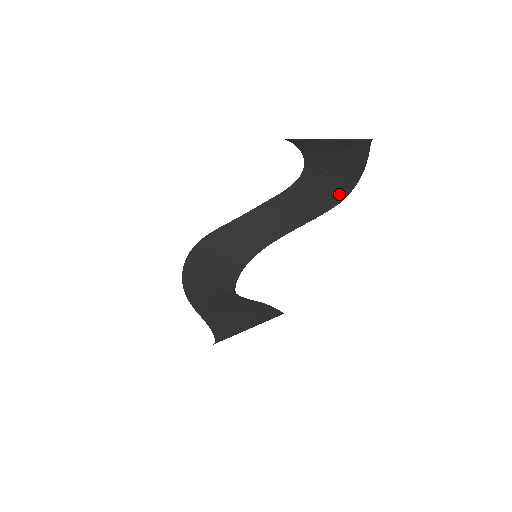
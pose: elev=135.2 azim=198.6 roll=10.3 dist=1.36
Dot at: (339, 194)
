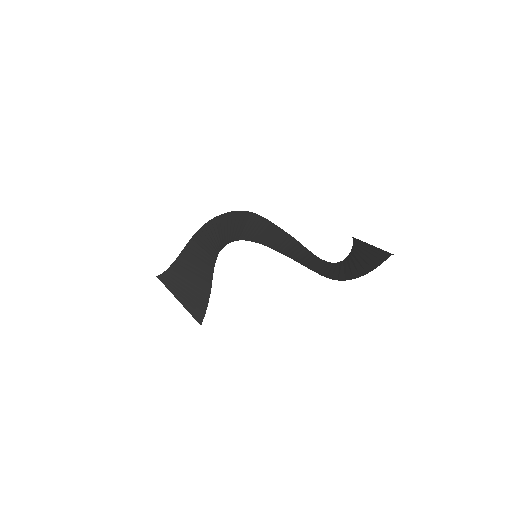
Dot at: (337, 277)
